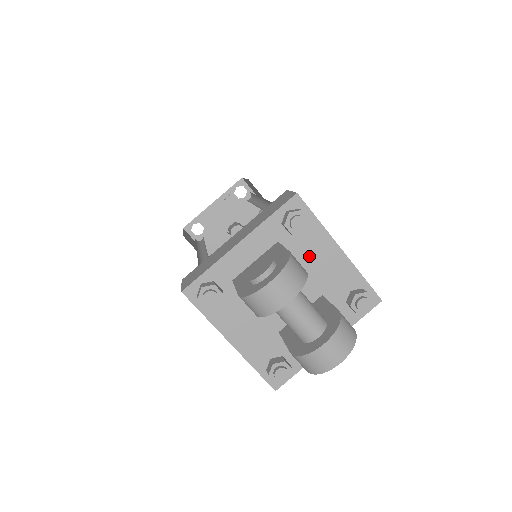
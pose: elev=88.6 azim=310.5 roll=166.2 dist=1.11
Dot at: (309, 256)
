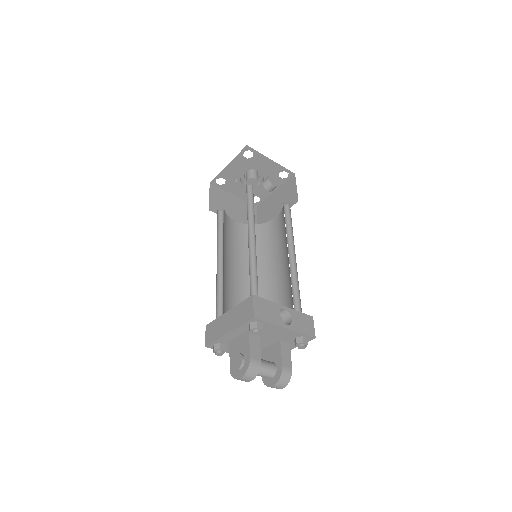
Dot at: (268, 332)
